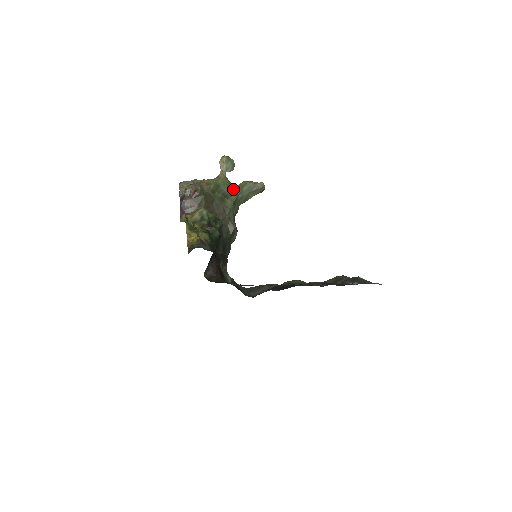
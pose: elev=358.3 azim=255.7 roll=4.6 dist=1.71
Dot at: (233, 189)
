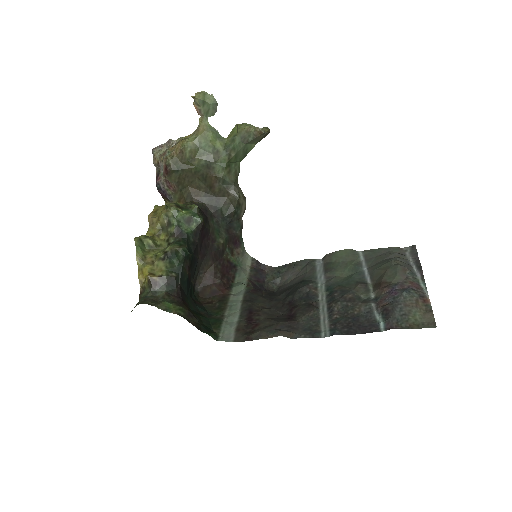
Dot at: (222, 143)
